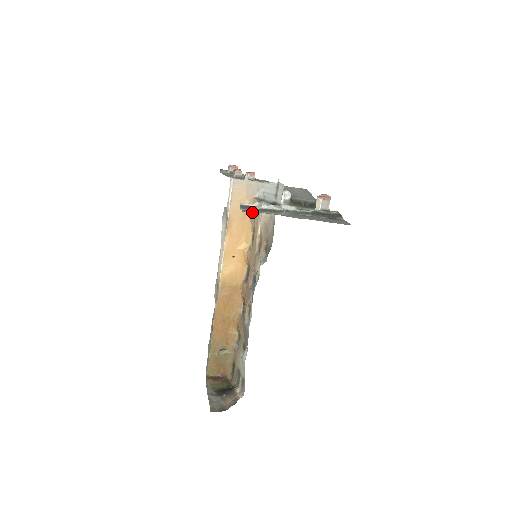
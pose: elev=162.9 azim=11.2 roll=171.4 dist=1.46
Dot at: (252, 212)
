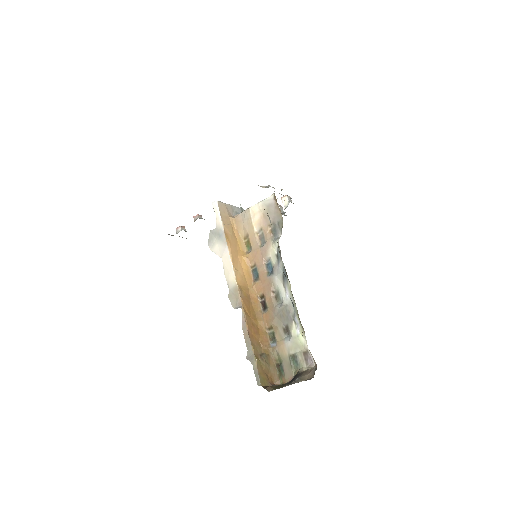
Dot at: (238, 224)
